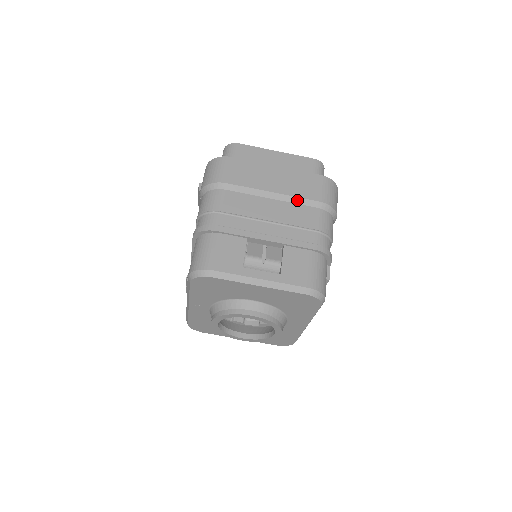
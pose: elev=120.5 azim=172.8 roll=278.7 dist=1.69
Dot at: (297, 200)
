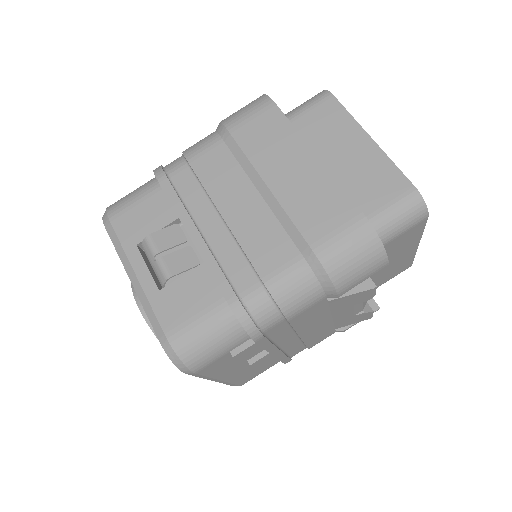
Dot at: (286, 220)
